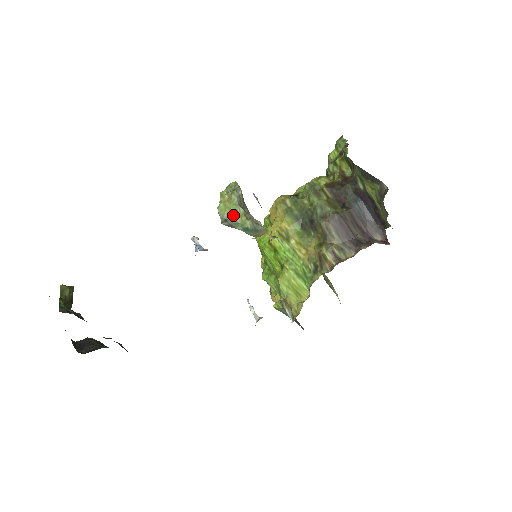
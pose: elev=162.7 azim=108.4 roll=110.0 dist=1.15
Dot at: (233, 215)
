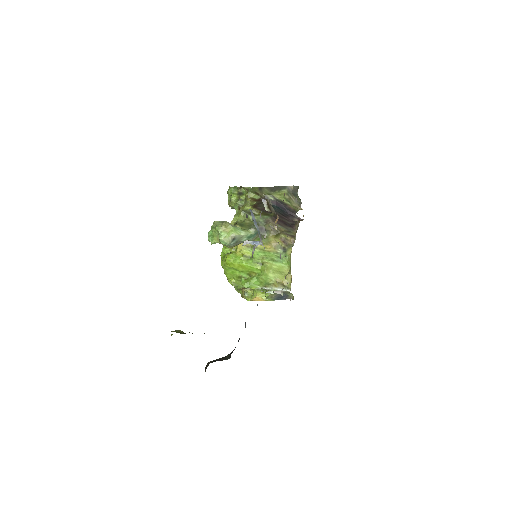
Dot at: (237, 233)
